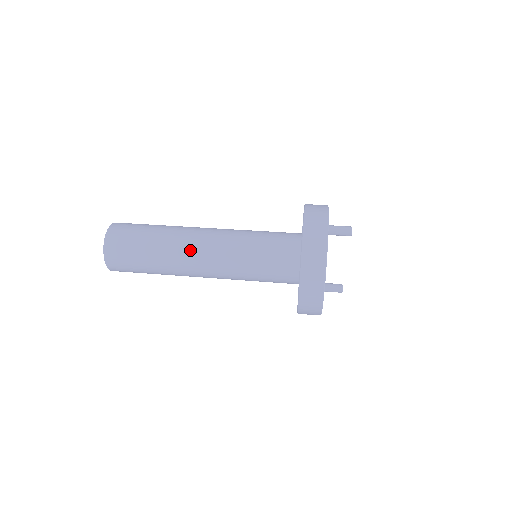
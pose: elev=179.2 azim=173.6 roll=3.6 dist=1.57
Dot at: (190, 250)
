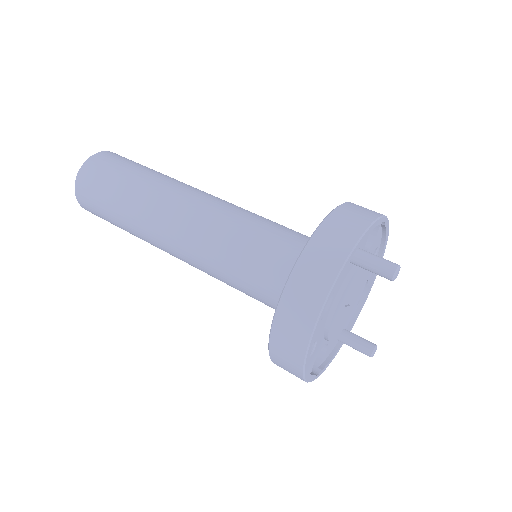
Dot at: (164, 217)
